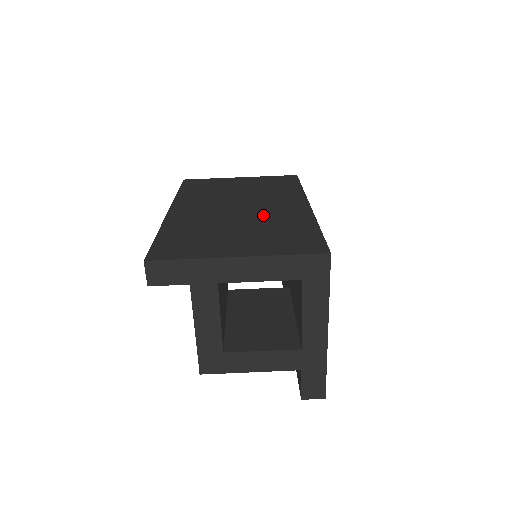
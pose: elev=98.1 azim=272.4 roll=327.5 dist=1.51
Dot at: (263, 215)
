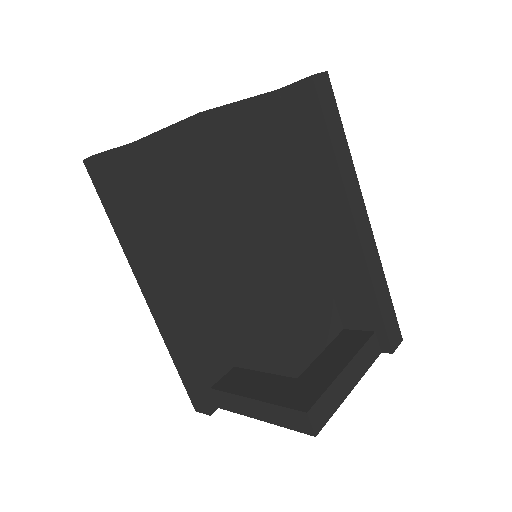
Dot at: occluded
